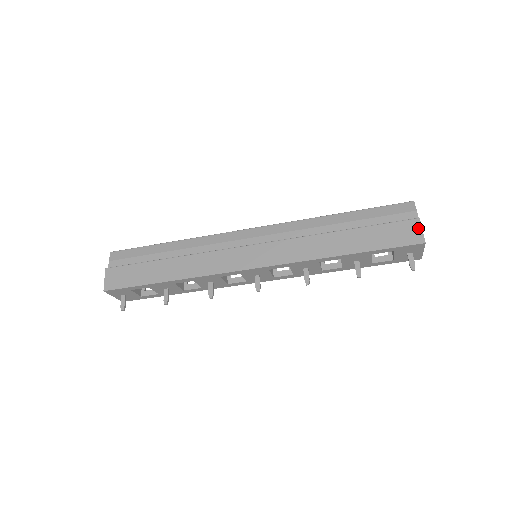
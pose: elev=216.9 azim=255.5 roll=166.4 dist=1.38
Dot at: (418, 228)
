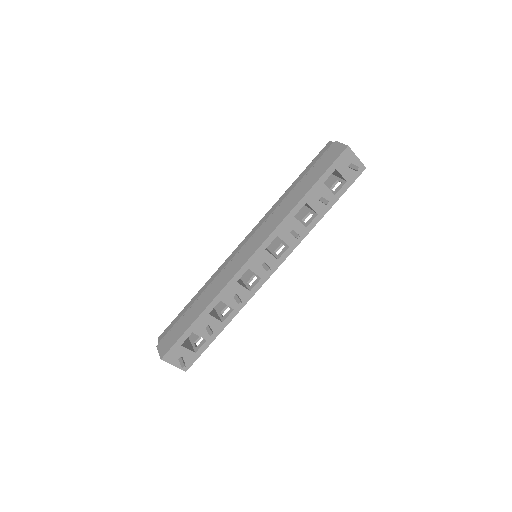
Dot at: (338, 145)
